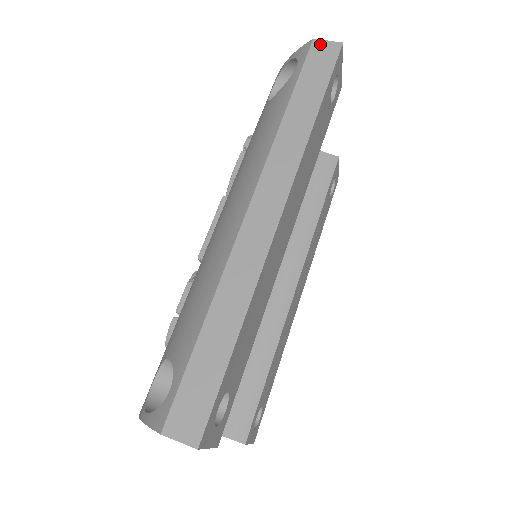
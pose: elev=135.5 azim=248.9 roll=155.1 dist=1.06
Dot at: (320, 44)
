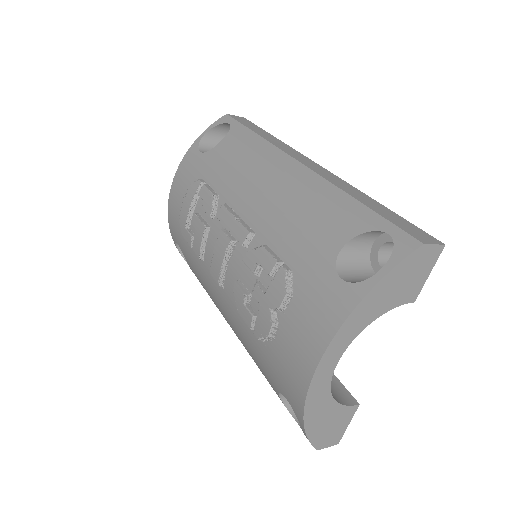
Dot at: (234, 116)
